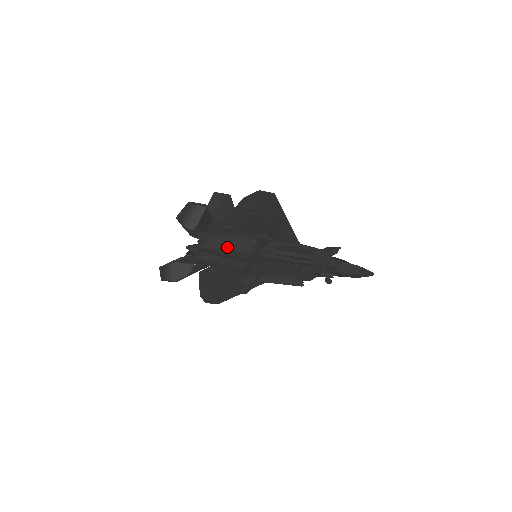
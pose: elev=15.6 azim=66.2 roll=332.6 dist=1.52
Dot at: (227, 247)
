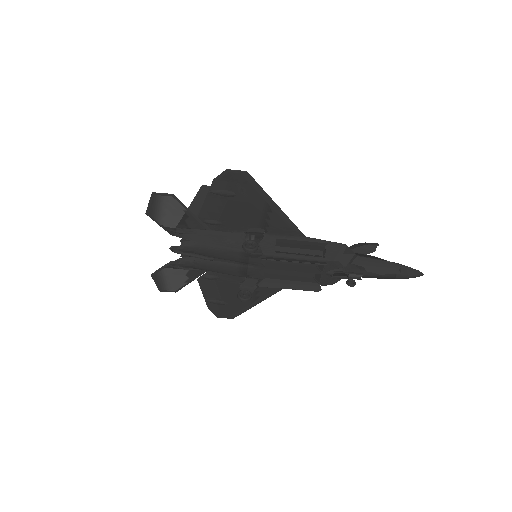
Dot at: (212, 245)
